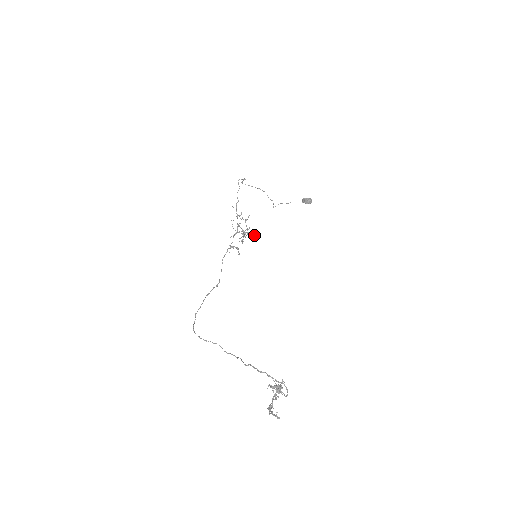
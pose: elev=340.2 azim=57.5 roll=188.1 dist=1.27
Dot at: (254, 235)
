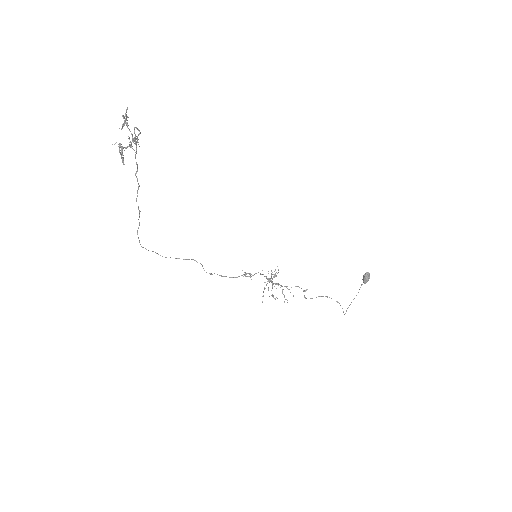
Dot at: occluded
